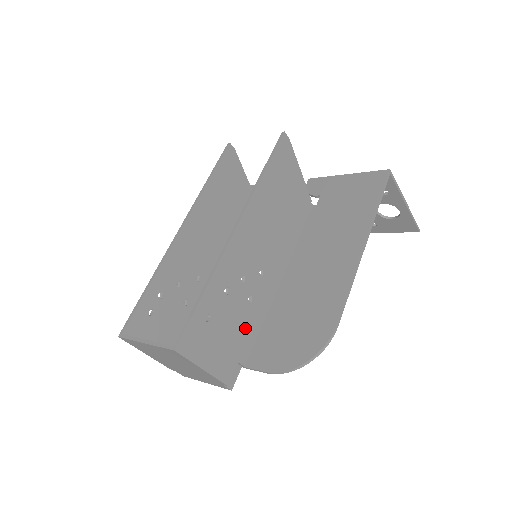
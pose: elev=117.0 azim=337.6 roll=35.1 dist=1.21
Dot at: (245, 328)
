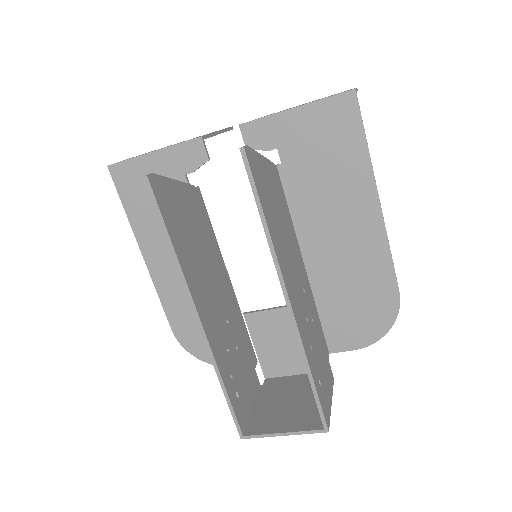
Dot at: (320, 339)
